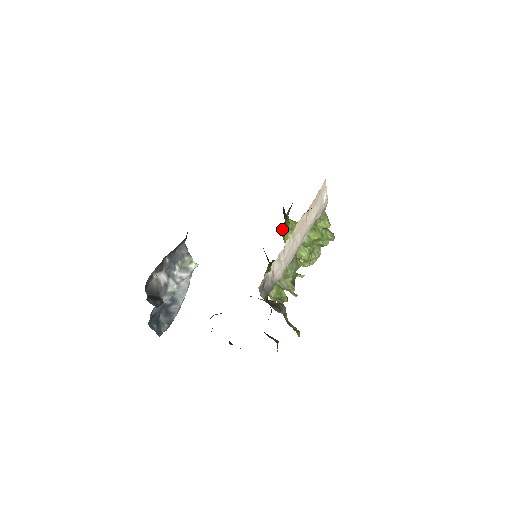
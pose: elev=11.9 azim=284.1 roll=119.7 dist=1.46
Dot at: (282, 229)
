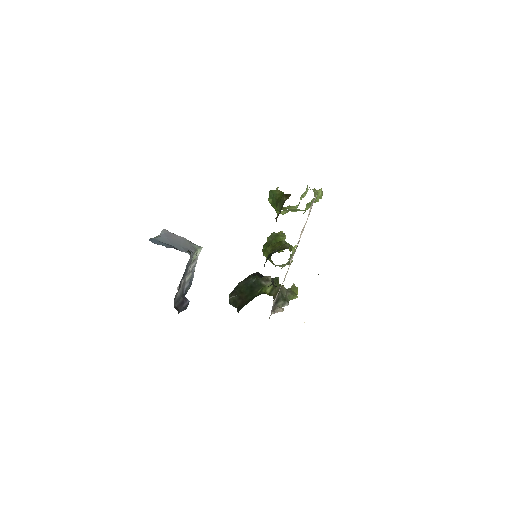
Dot at: (272, 205)
